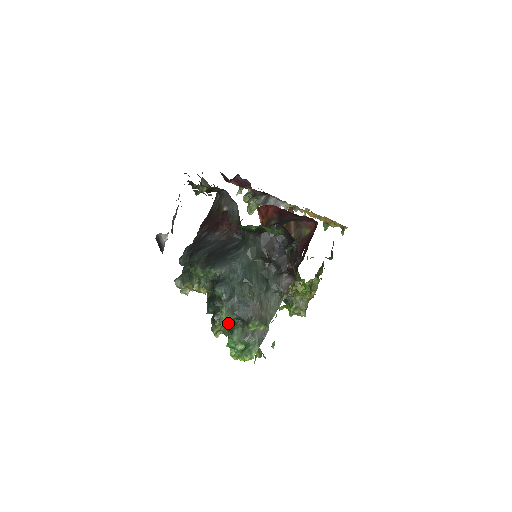
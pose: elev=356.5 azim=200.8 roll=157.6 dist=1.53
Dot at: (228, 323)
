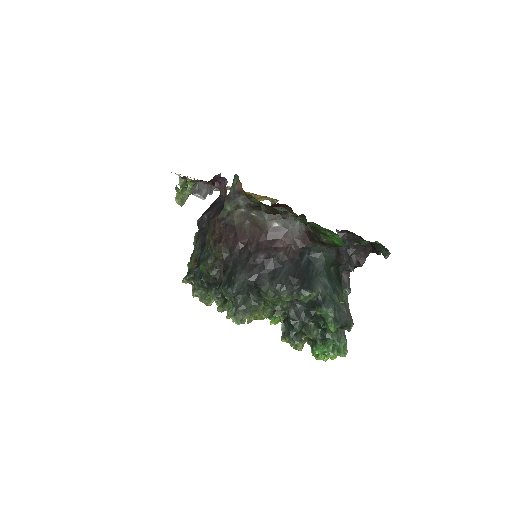
Dot at: (315, 333)
